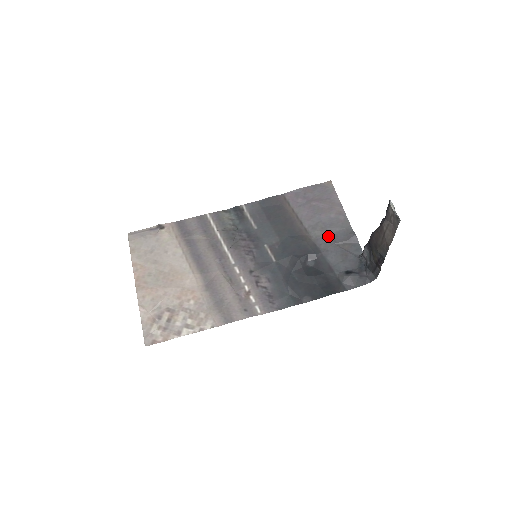
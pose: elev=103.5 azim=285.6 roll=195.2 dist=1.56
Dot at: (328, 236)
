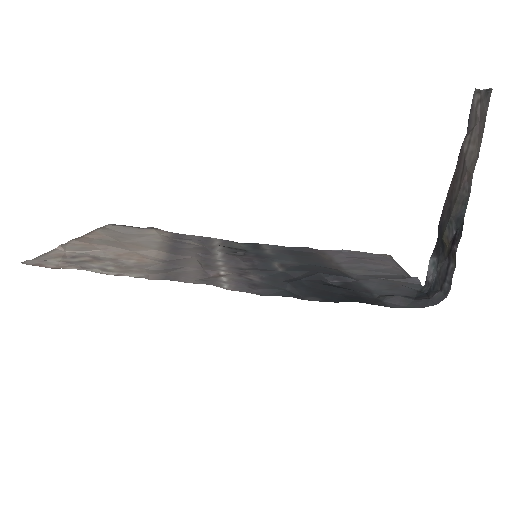
Dot at: (372, 275)
